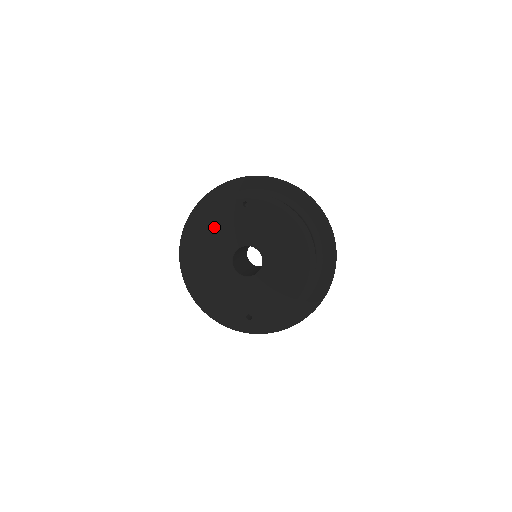
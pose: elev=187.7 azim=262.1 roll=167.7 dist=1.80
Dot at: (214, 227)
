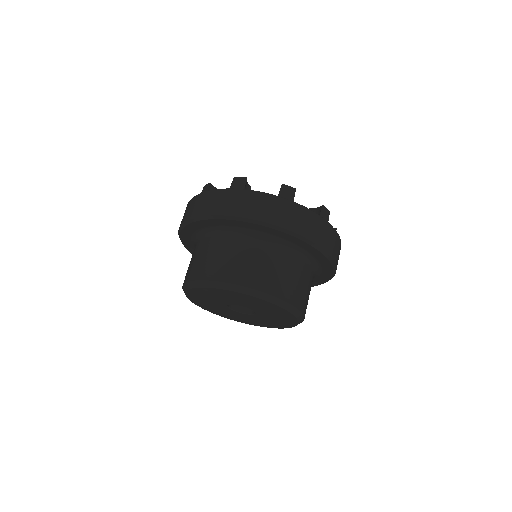
Dot at: (198, 298)
